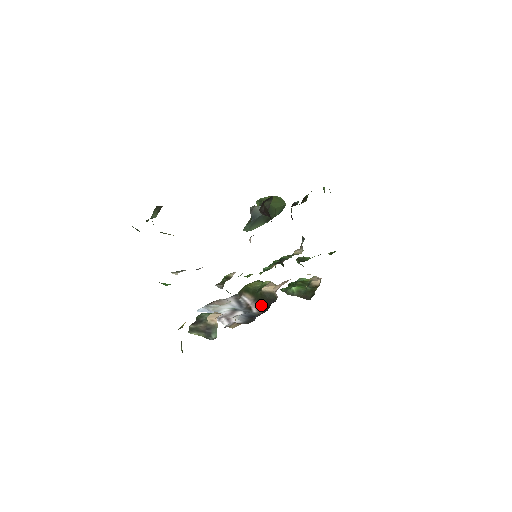
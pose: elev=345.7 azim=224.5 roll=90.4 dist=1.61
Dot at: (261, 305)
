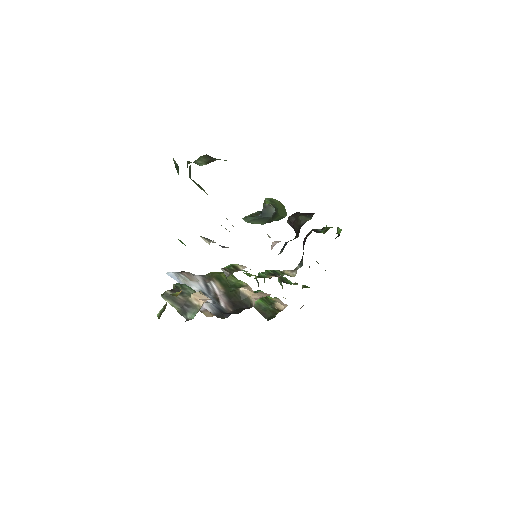
Dot at: (231, 303)
